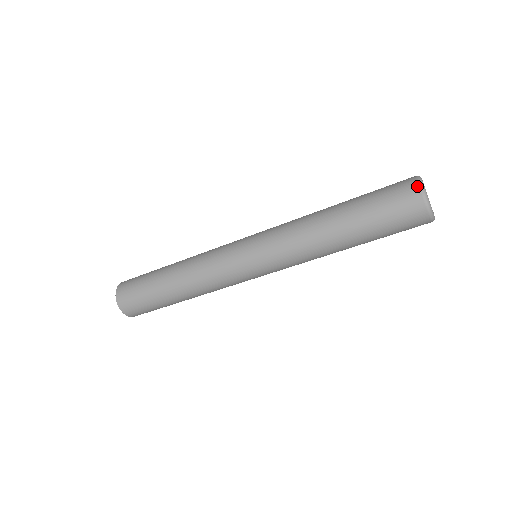
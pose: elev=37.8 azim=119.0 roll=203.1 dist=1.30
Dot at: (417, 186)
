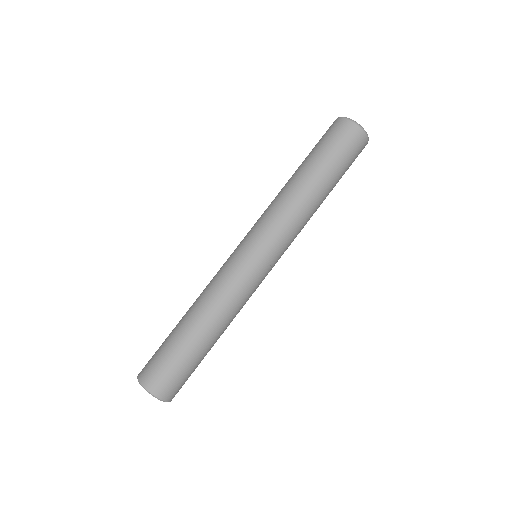
Dot at: (336, 119)
